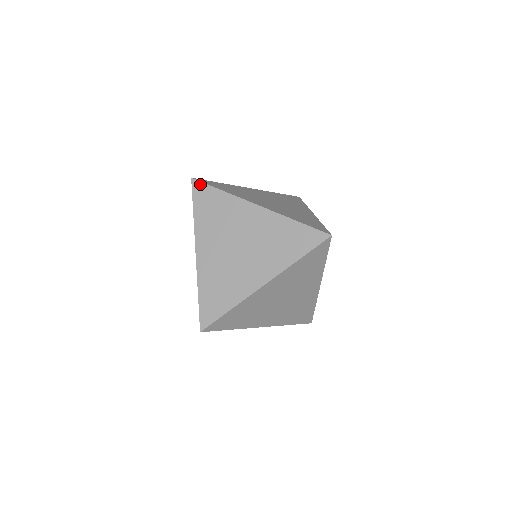
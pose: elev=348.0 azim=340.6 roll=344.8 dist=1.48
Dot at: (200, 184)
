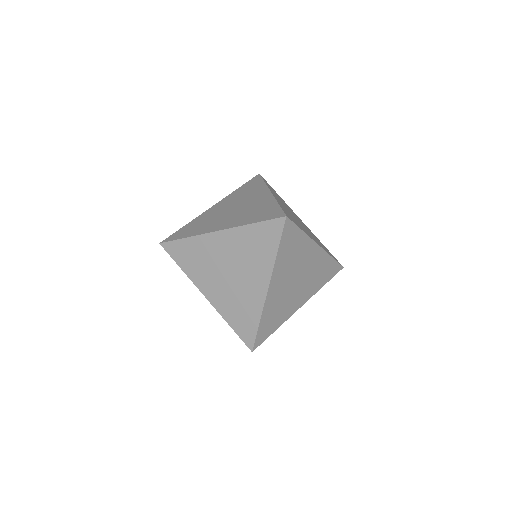
Dot at: (265, 180)
